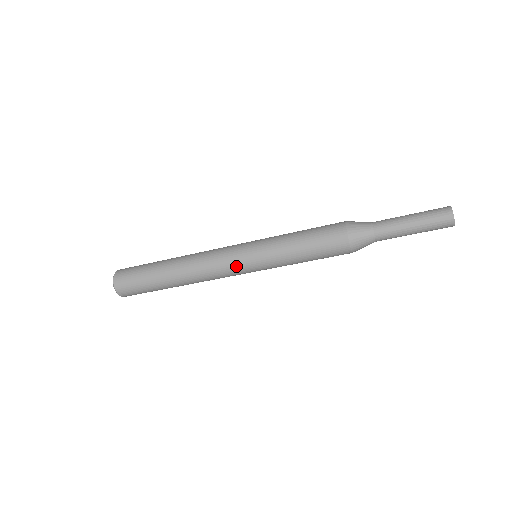
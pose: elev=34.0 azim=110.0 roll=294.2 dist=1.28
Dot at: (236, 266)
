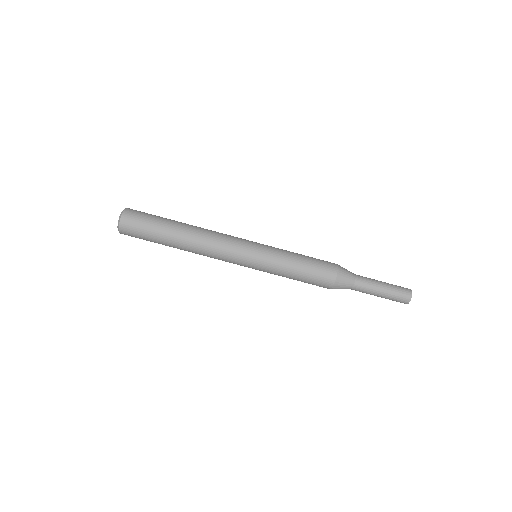
Dot at: (240, 254)
